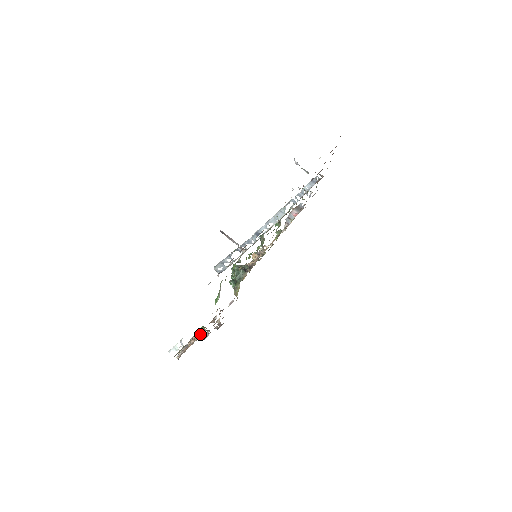
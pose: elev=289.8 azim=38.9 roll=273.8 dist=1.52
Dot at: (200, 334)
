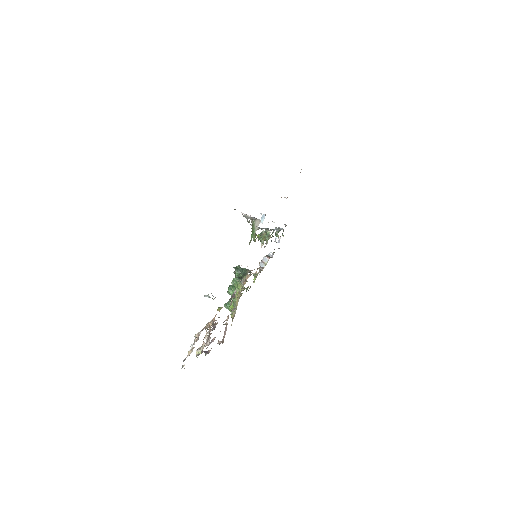
Dot at: (209, 332)
